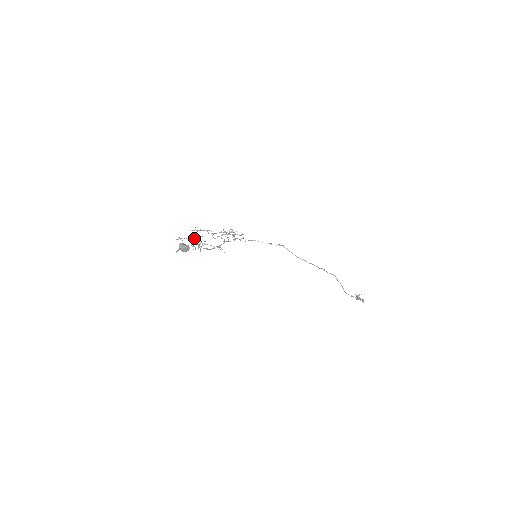
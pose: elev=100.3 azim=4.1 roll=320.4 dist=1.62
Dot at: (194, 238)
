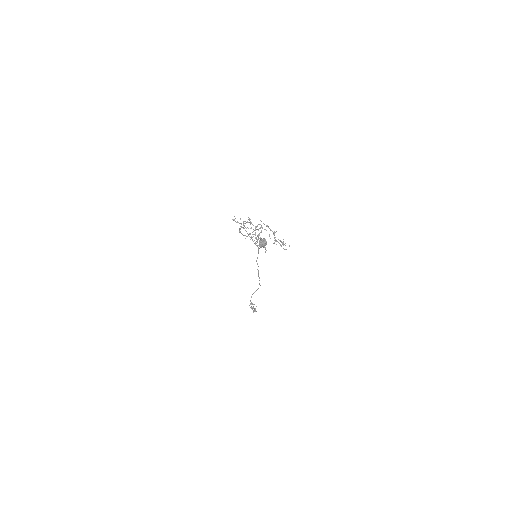
Dot at: occluded
